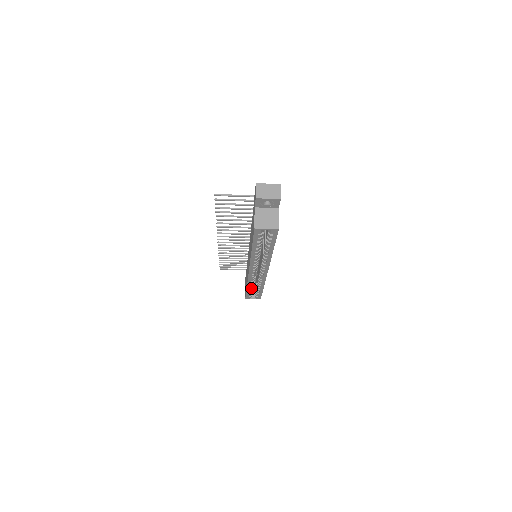
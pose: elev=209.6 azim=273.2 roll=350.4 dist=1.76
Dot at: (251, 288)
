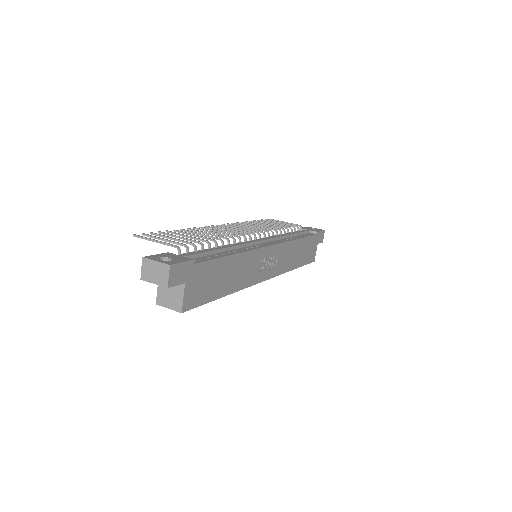
Dot at: occluded
